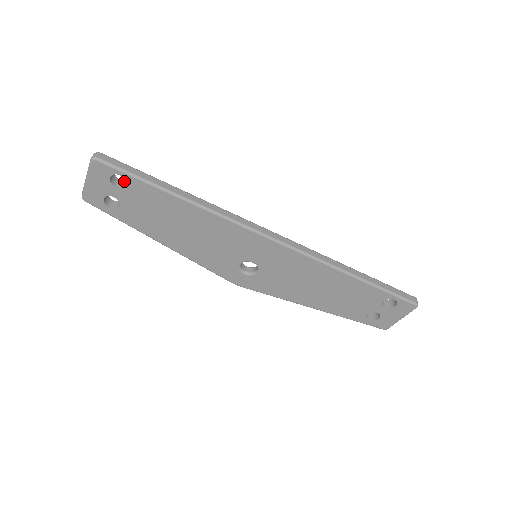
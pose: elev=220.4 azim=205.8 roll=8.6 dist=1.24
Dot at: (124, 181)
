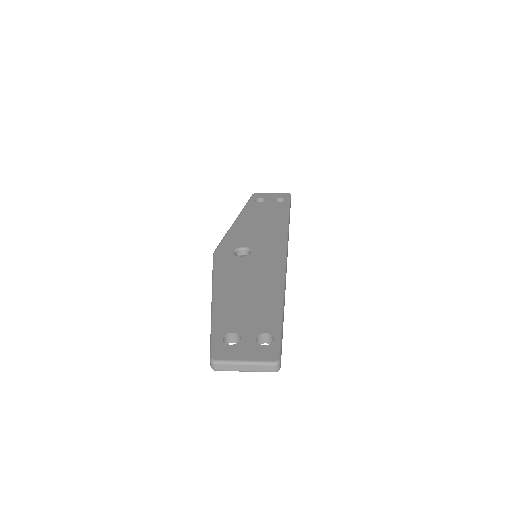
Dot at: (257, 337)
